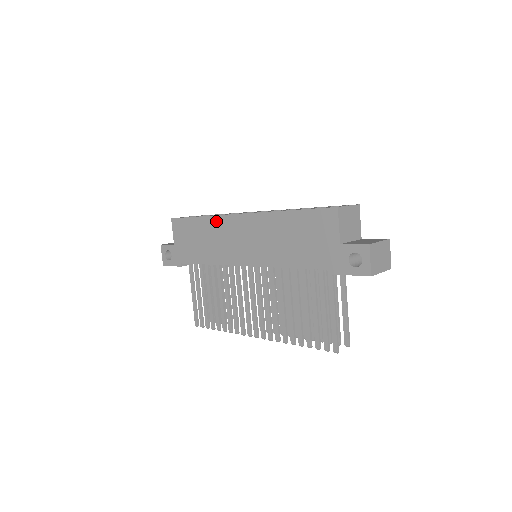
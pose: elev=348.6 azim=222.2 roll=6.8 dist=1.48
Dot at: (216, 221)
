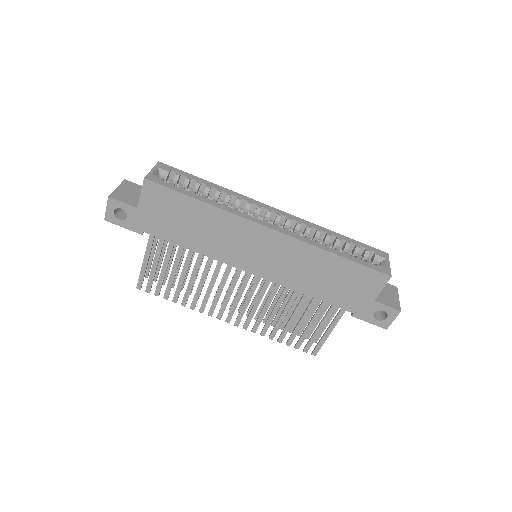
Dot at: (229, 218)
